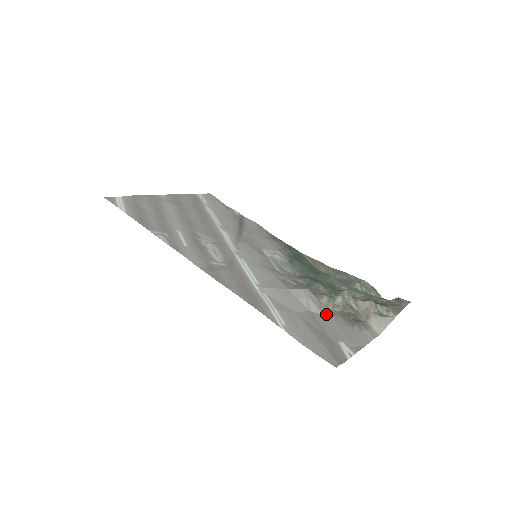
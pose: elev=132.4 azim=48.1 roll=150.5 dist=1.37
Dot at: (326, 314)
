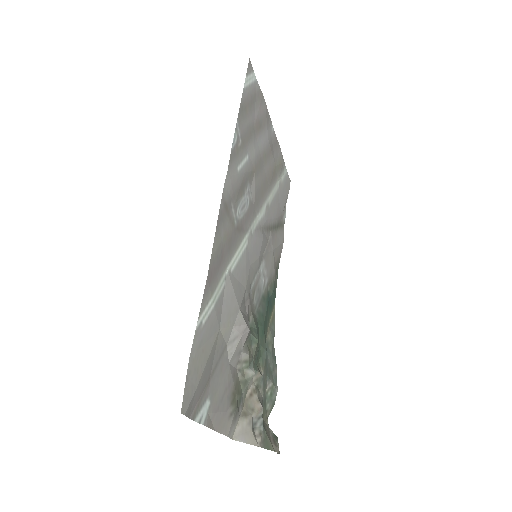
Dot at: (231, 366)
